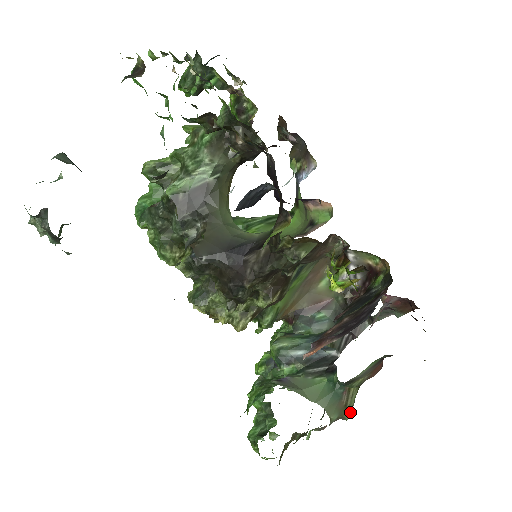
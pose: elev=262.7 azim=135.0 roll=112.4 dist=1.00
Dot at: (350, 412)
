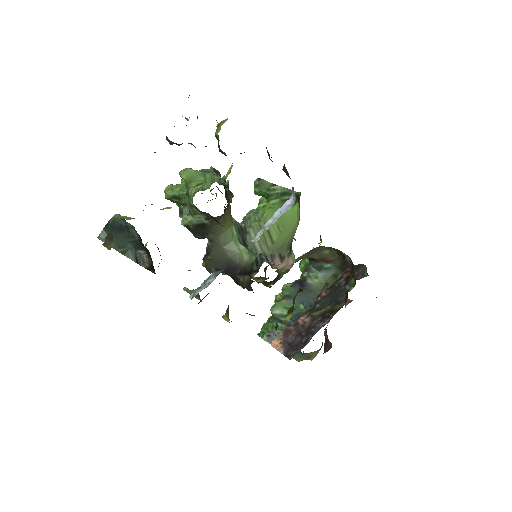
Dot at: (314, 357)
